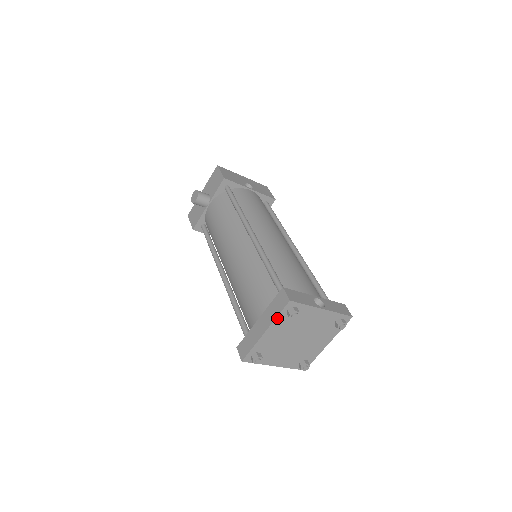
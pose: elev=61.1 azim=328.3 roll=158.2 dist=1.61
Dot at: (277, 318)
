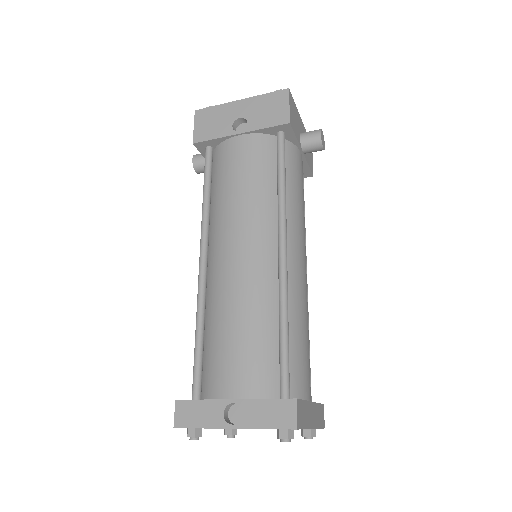
Dot at: occluded
